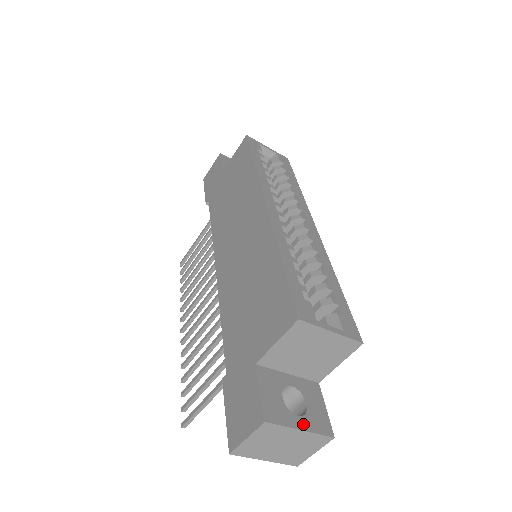
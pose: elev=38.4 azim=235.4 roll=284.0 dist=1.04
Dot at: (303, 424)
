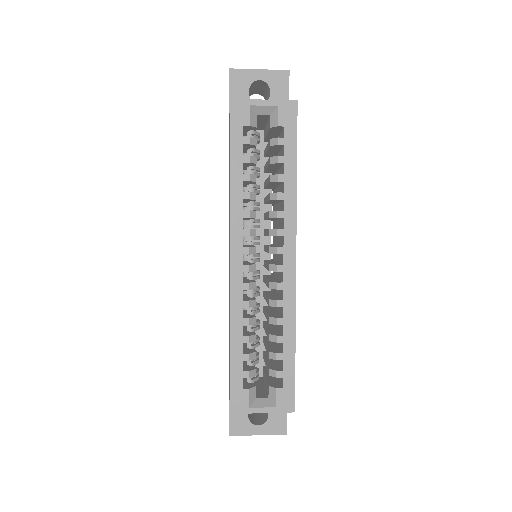
Dot at: (261, 431)
